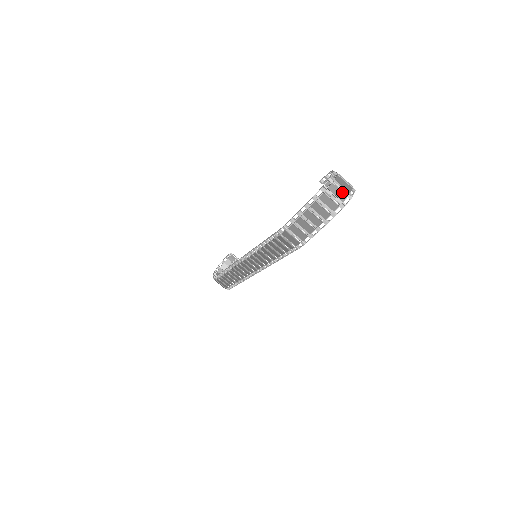
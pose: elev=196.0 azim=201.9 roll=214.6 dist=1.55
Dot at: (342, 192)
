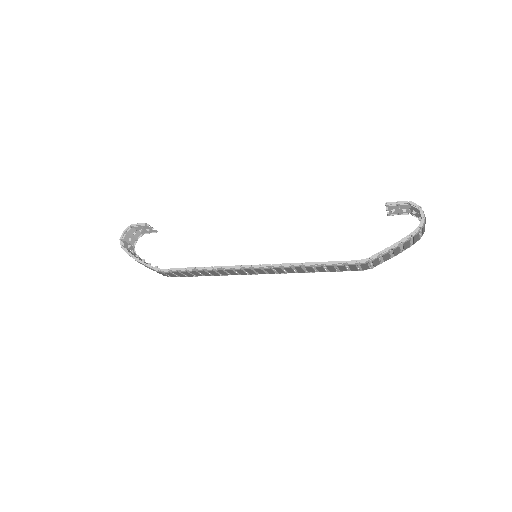
Dot at: occluded
